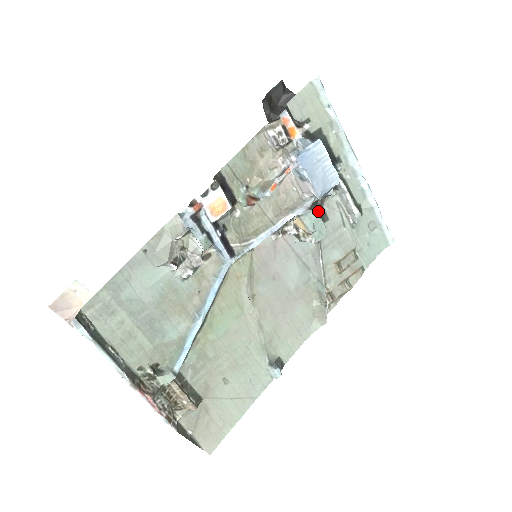
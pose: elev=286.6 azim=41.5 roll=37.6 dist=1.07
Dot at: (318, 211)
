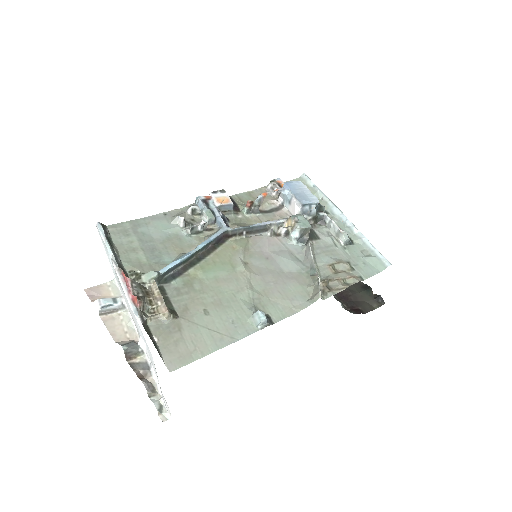
Dot at: occluded
